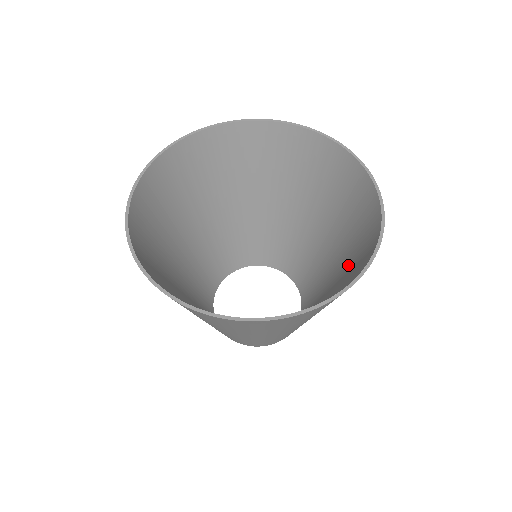
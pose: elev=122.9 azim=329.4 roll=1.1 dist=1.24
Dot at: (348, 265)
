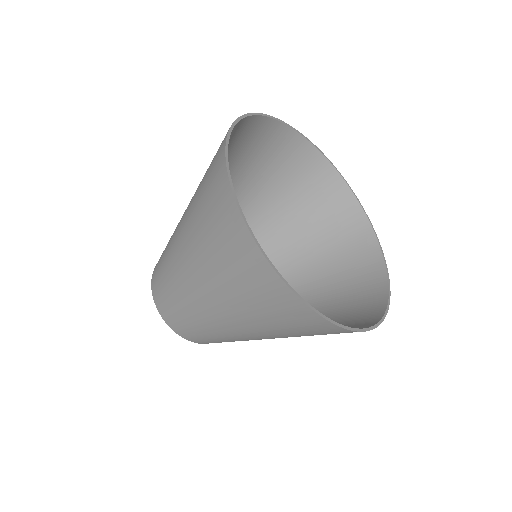
Dot at: (330, 312)
